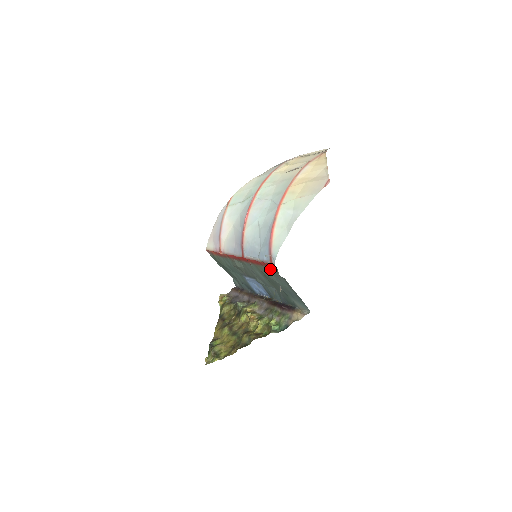
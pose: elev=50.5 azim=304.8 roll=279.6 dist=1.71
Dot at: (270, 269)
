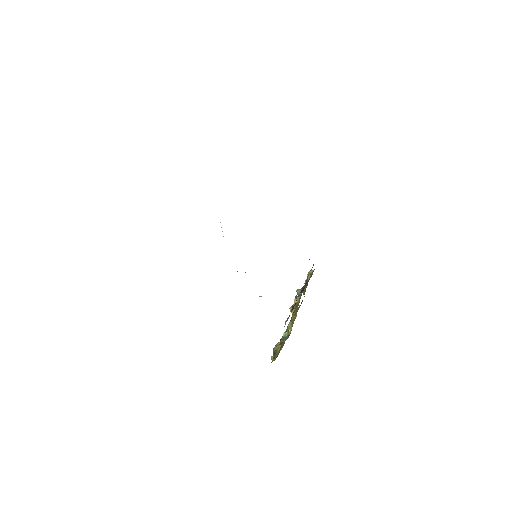
Dot at: occluded
